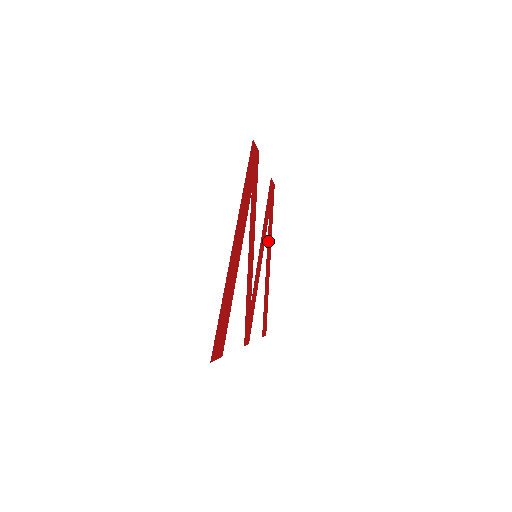
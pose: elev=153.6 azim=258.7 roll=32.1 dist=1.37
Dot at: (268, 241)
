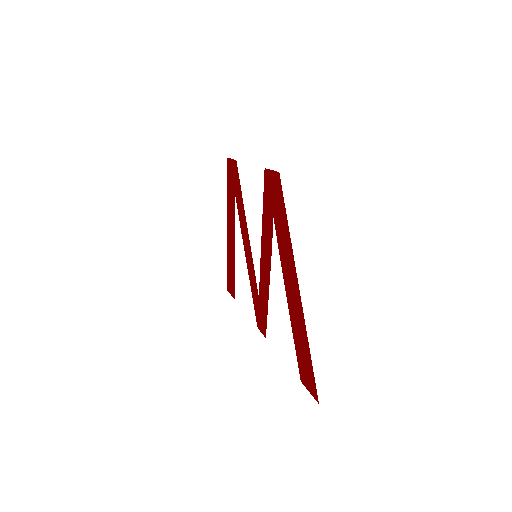
Dot at: (233, 218)
